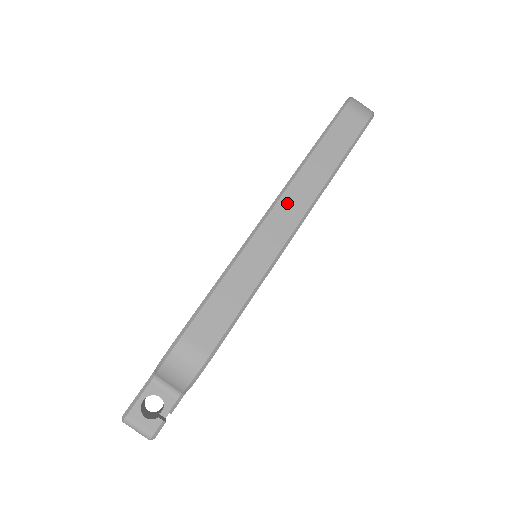
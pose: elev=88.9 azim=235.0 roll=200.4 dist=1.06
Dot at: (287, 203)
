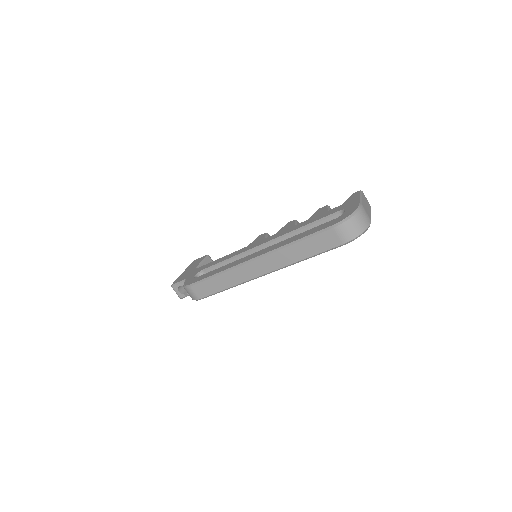
Dot at: (262, 262)
